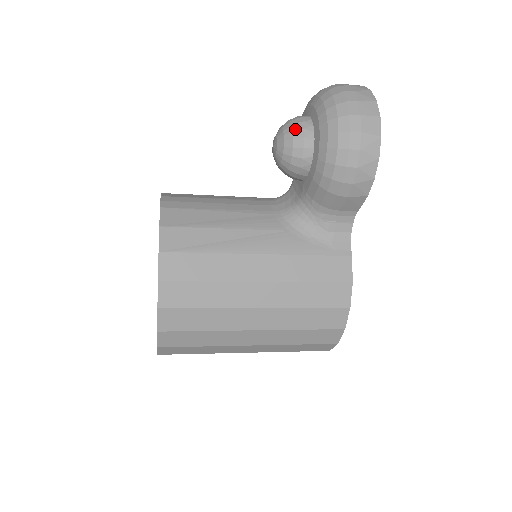
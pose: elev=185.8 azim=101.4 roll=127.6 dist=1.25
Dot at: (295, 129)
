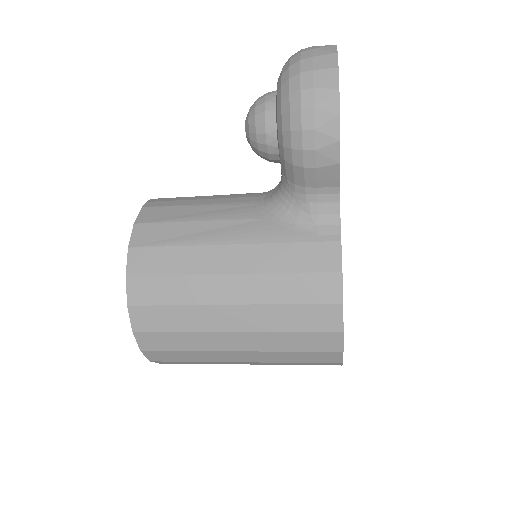
Dot at: (257, 104)
